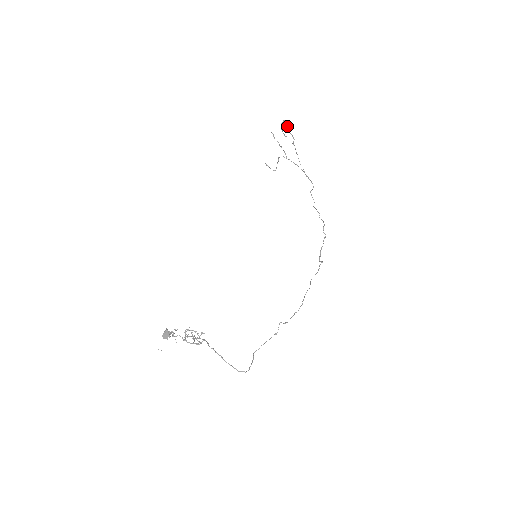
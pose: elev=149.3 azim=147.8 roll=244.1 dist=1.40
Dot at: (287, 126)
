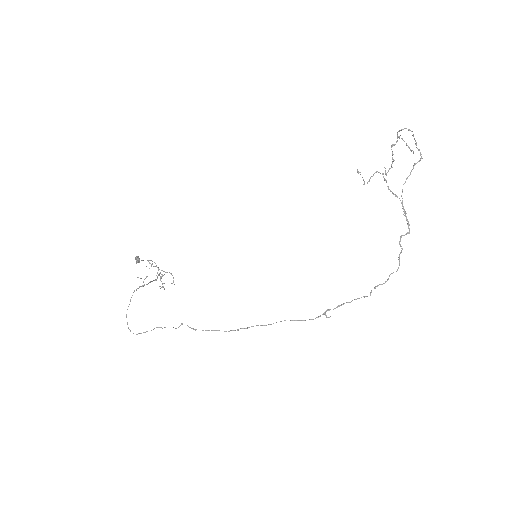
Dot at: (414, 138)
